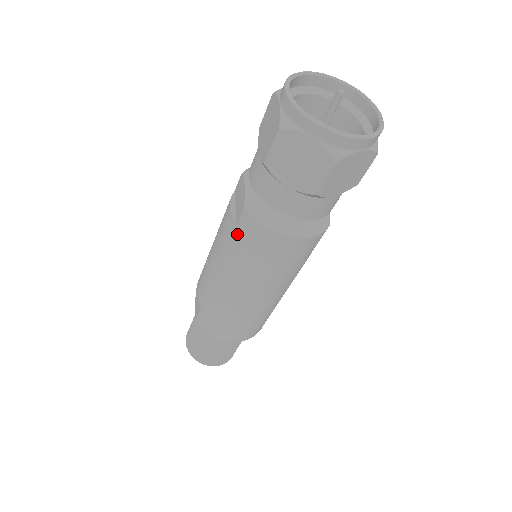
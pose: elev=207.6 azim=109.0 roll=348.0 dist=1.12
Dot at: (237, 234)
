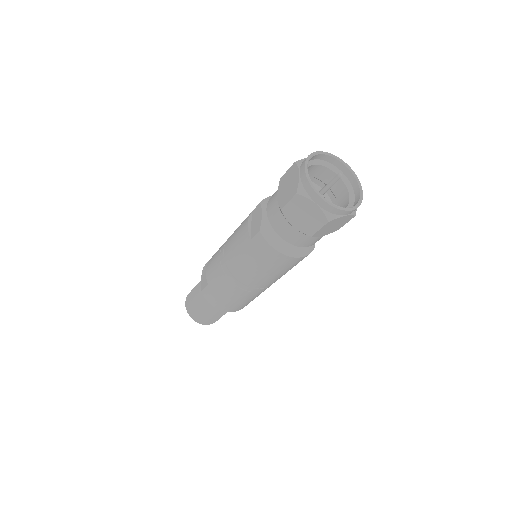
Dot at: (250, 245)
